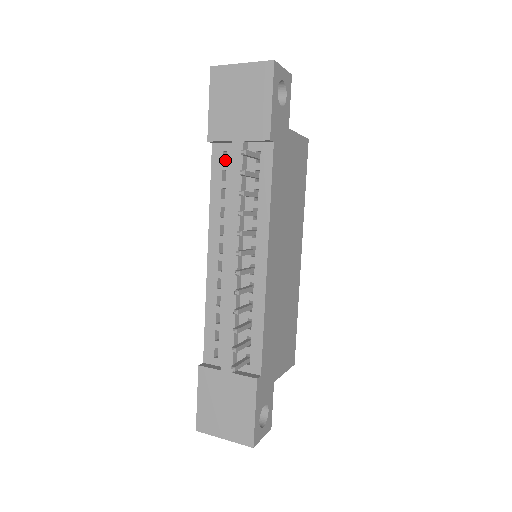
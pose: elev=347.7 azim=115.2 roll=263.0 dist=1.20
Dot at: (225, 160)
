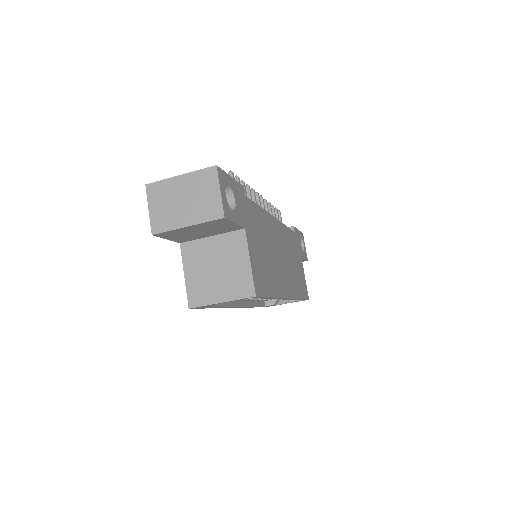
Dot at: occluded
